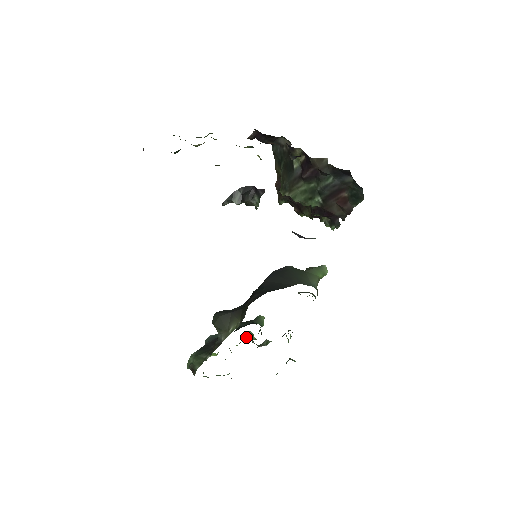
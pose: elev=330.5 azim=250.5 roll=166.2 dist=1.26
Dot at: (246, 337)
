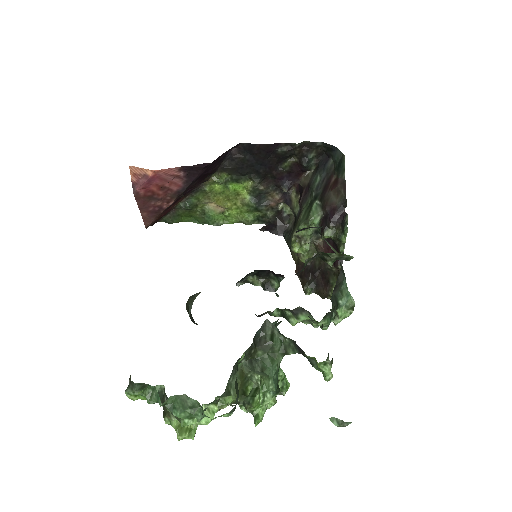
Dot at: (251, 396)
